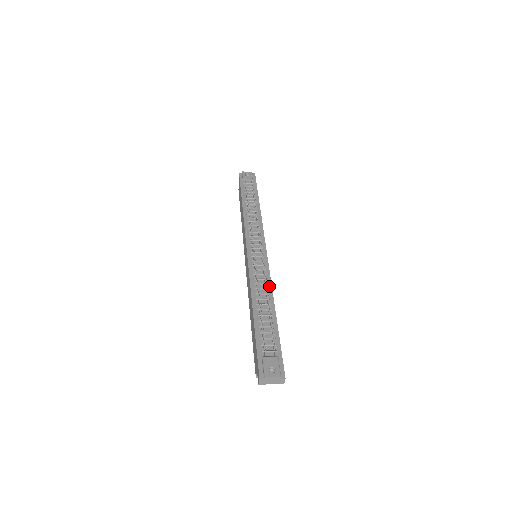
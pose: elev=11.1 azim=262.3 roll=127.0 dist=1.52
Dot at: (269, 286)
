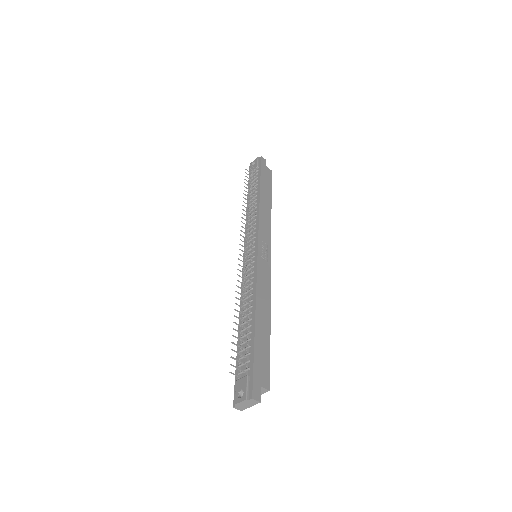
Dot at: (254, 290)
